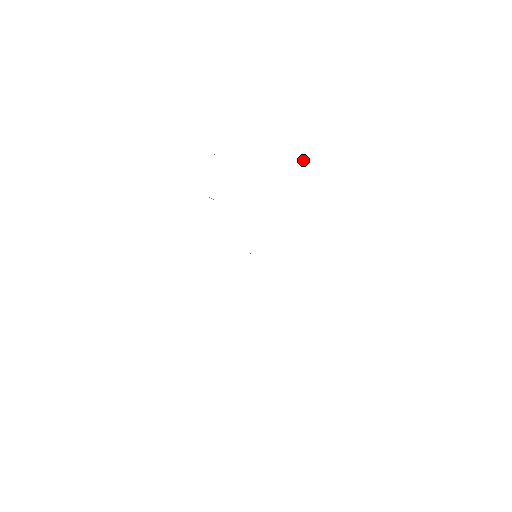
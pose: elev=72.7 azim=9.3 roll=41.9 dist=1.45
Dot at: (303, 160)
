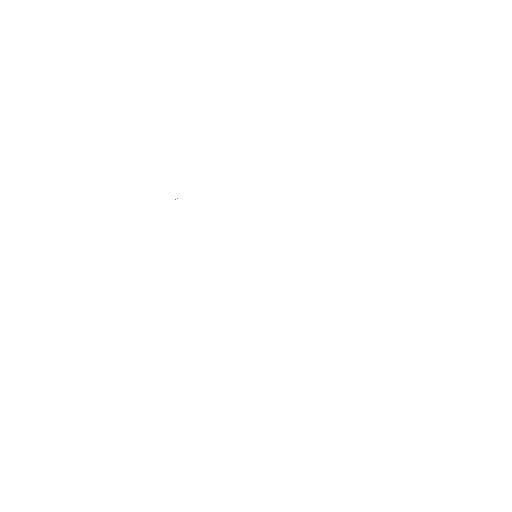
Dot at: occluded
